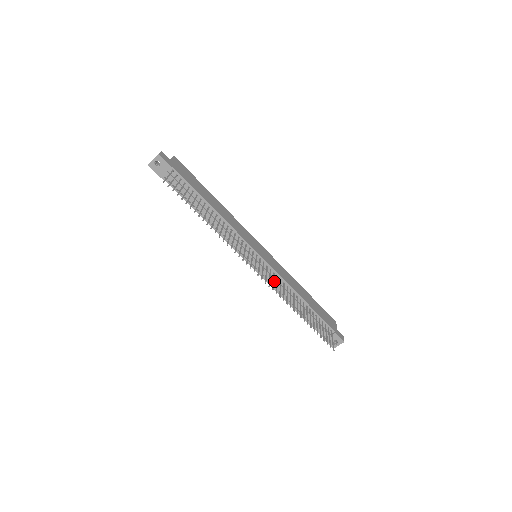
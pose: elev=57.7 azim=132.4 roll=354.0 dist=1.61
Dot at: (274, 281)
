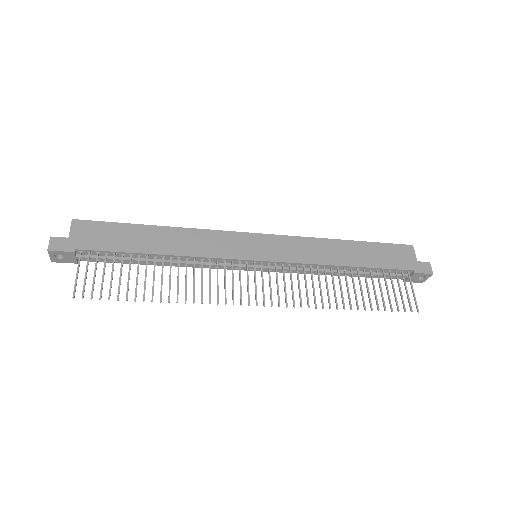
Dot at: (296, 271)
